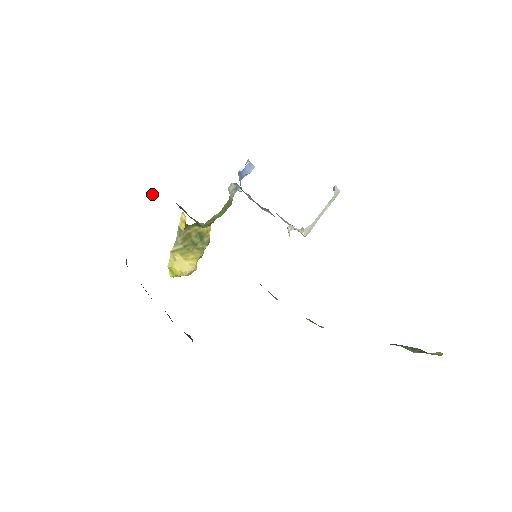
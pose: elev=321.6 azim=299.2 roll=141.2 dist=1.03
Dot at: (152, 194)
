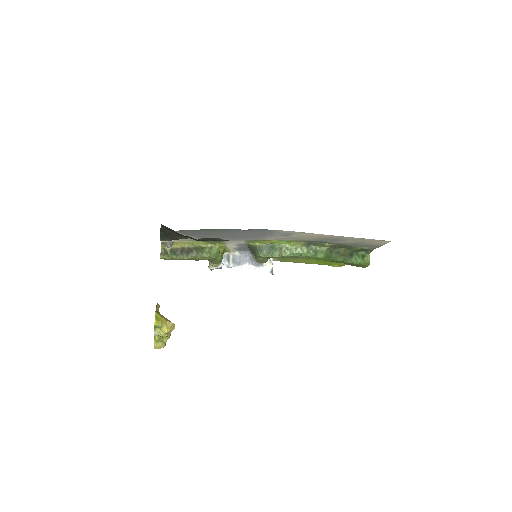
Dot at: (170, 247)
